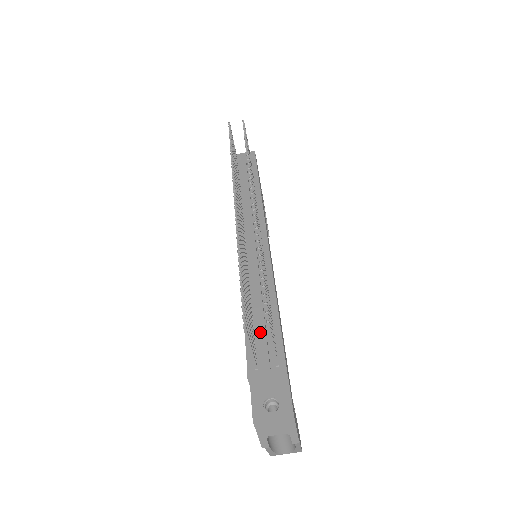
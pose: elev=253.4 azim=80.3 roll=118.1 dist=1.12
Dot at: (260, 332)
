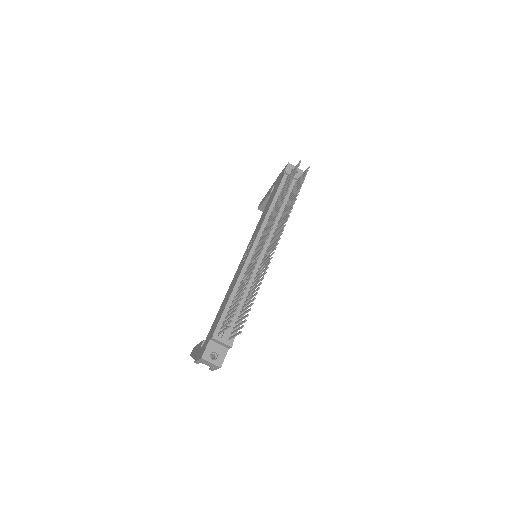
Dot at: occluded
